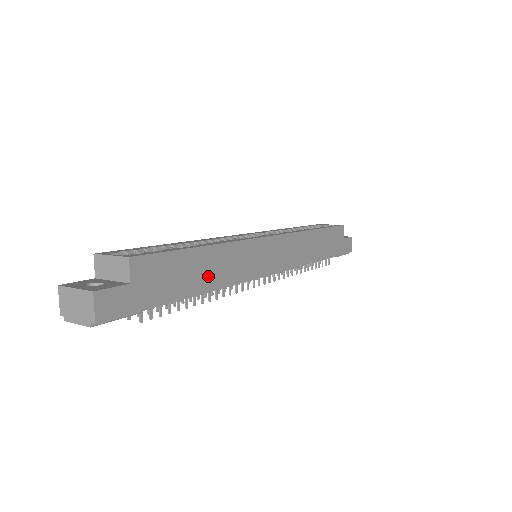
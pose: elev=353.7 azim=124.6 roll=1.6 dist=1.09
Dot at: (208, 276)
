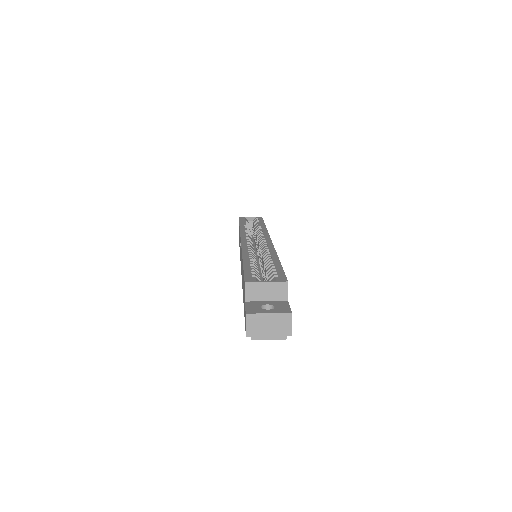
Dot at: occluded
